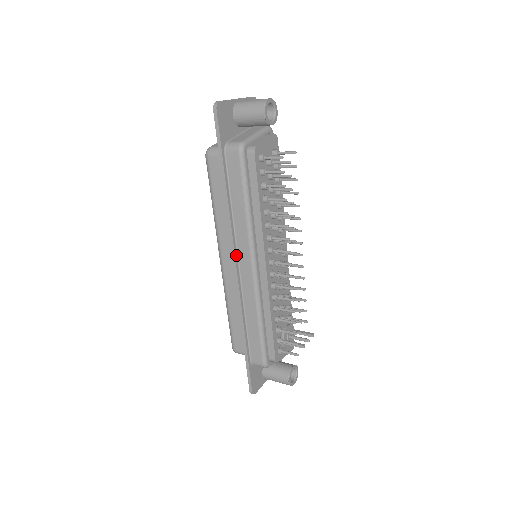
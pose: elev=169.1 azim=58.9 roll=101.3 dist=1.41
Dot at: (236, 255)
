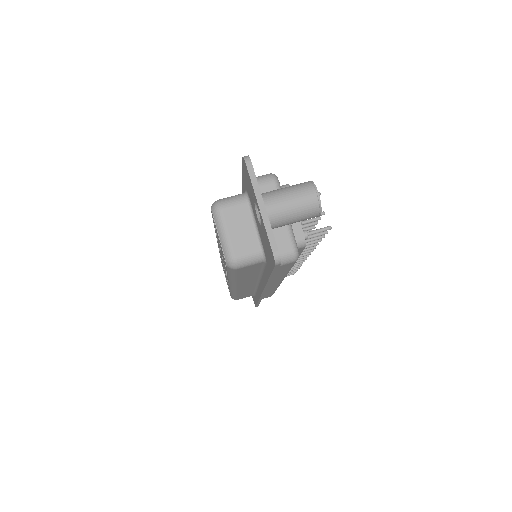
Dot at: occluded
